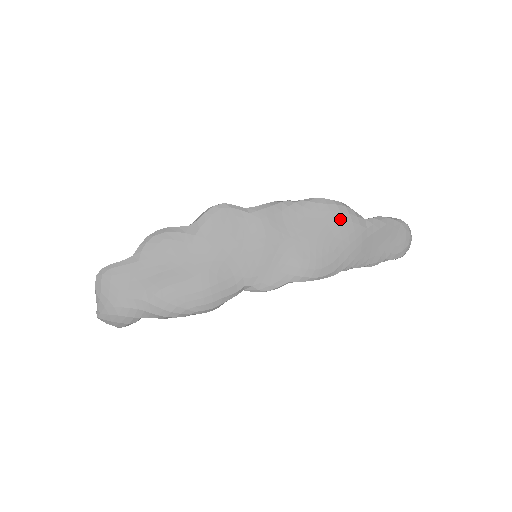
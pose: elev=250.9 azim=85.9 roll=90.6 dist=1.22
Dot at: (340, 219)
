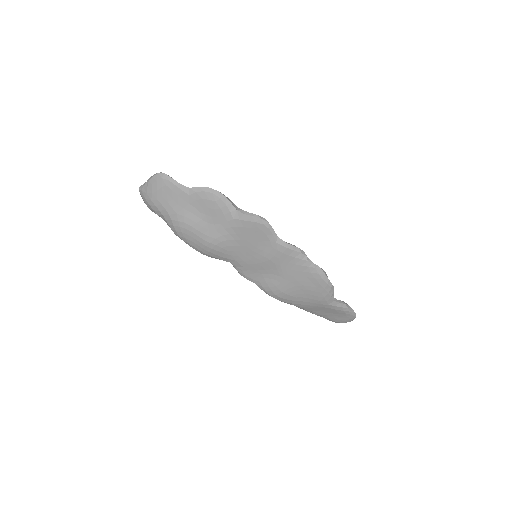
Dot at: (320, 291)
